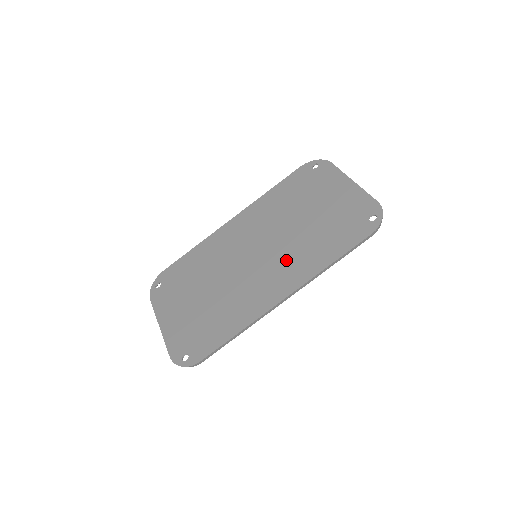
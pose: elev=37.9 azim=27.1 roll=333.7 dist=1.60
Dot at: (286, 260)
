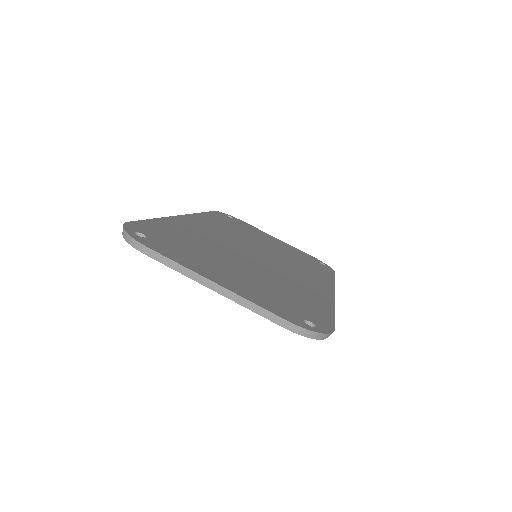
Dot at: (296, 267)
